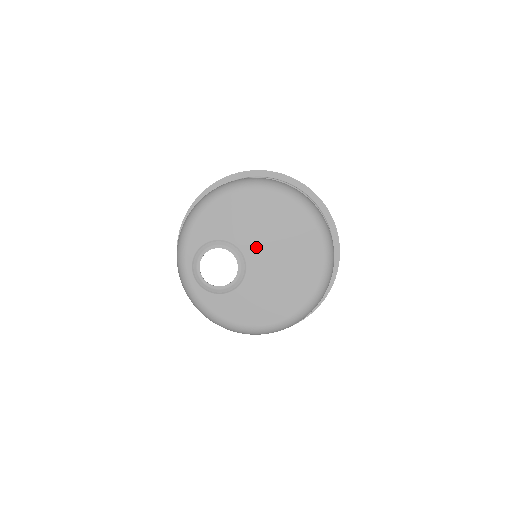
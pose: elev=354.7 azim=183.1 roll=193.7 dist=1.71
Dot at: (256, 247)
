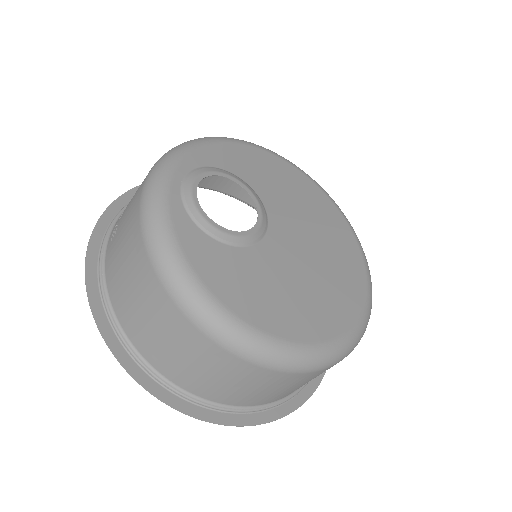
Dot at: (287, 221)
